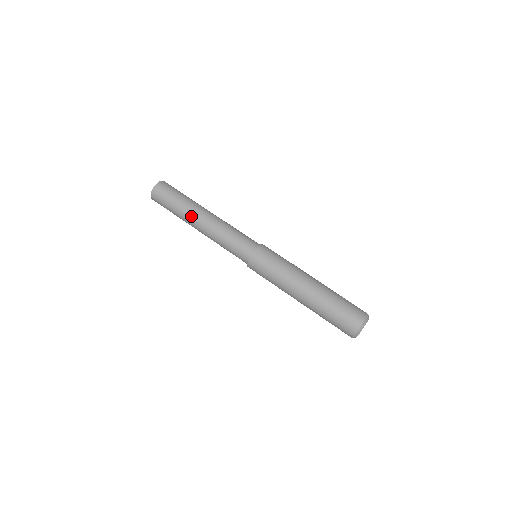
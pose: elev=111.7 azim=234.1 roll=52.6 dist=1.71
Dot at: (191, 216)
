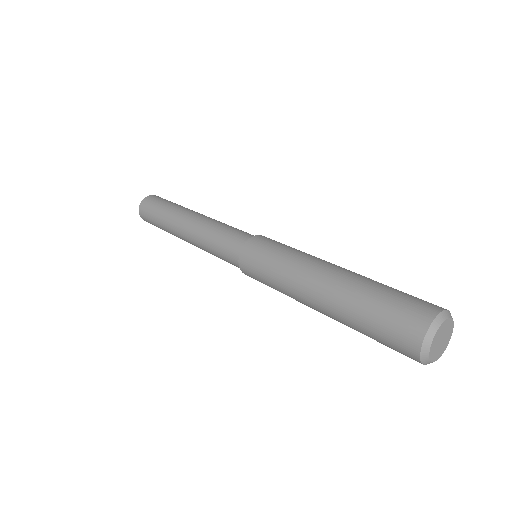
Dot at: (175, 223)
